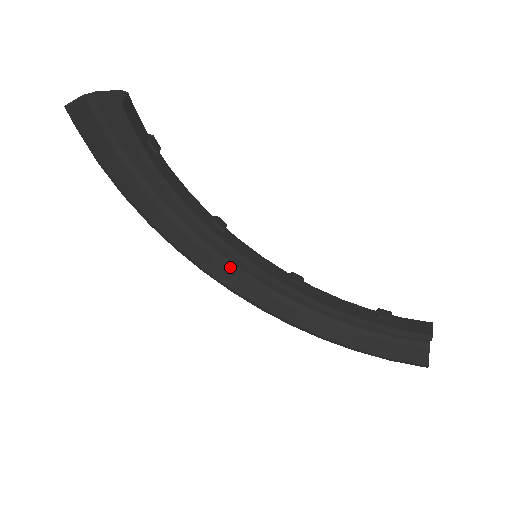
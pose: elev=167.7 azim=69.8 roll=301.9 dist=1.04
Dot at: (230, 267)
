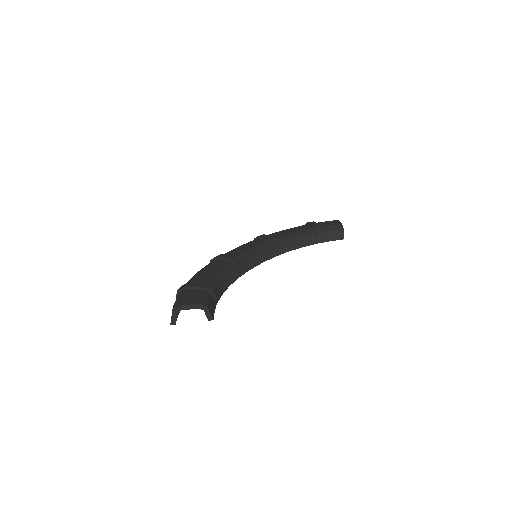
Dot at: occluded
